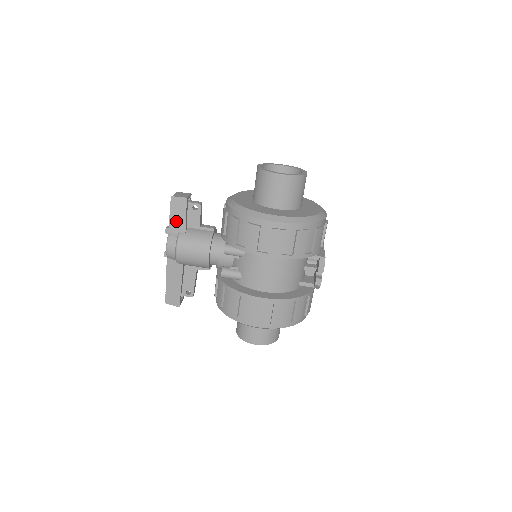
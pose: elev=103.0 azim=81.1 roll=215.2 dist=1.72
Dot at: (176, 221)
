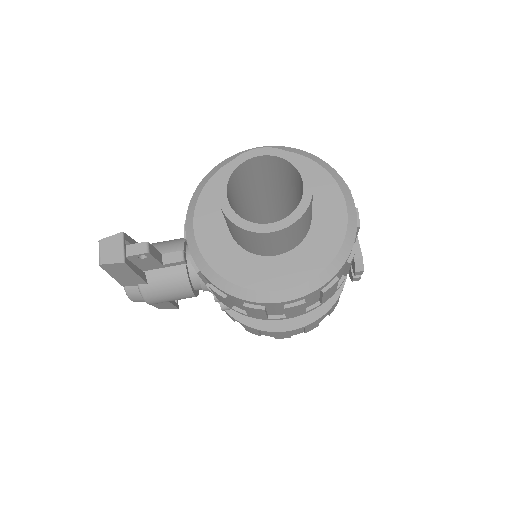
Dot at: (125, 279)
